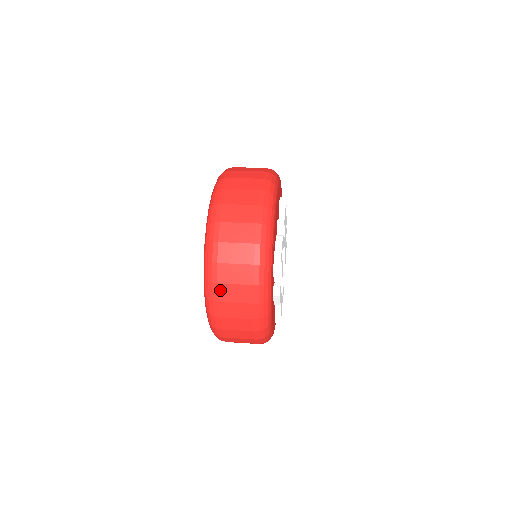
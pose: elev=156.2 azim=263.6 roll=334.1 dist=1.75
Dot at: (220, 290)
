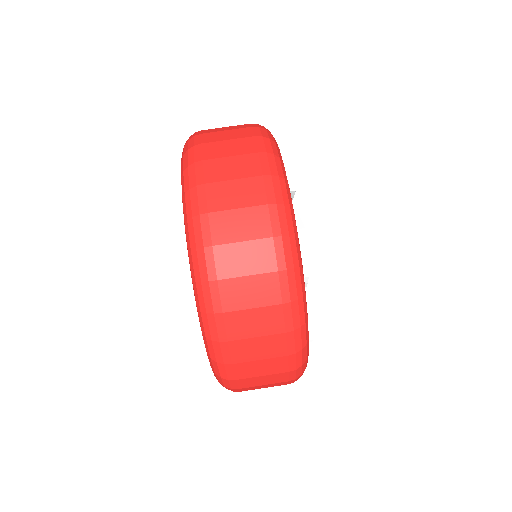
Dot at: occluded
